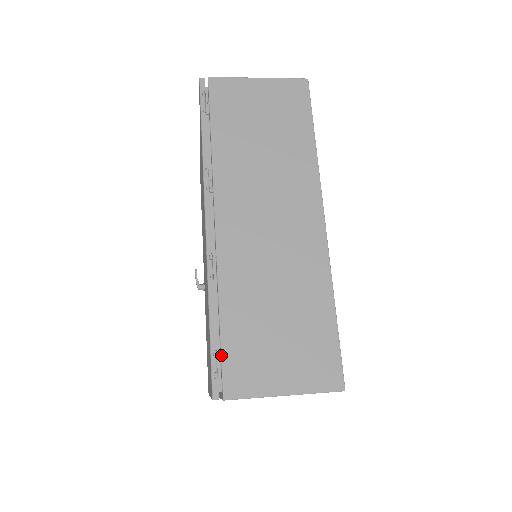
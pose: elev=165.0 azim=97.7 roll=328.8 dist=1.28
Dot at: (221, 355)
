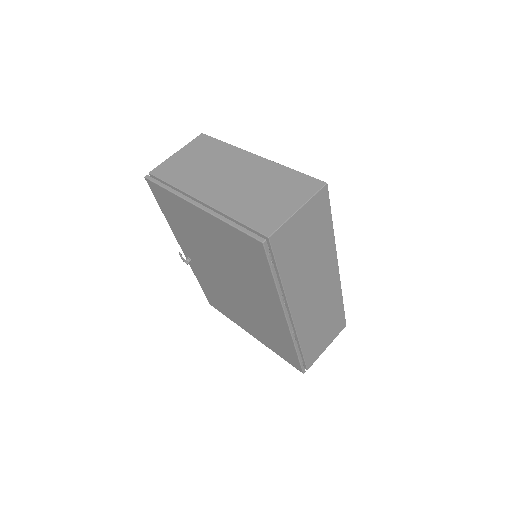
Dot at: (304, 360)
